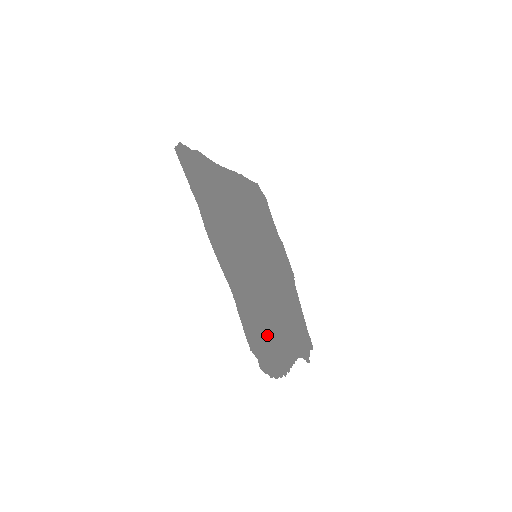
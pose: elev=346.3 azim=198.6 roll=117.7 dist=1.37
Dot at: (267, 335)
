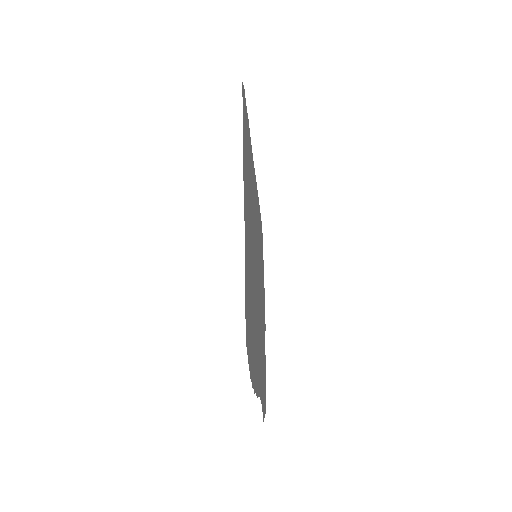
Dot at: (252, 326)
